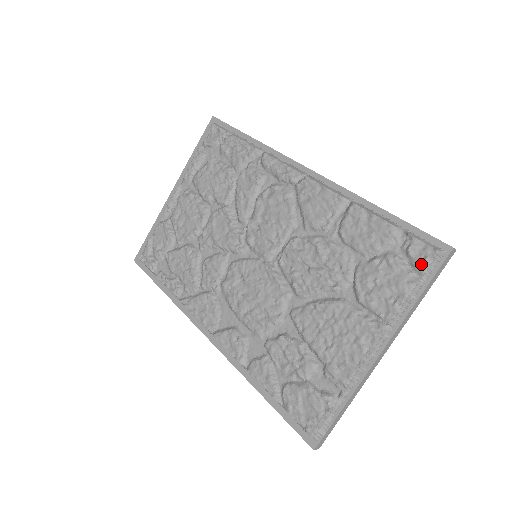
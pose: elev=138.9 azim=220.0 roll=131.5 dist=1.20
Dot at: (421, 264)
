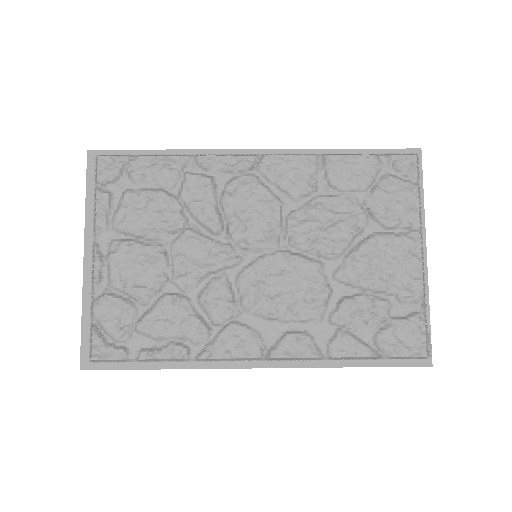
Dot at: (412, 171)
